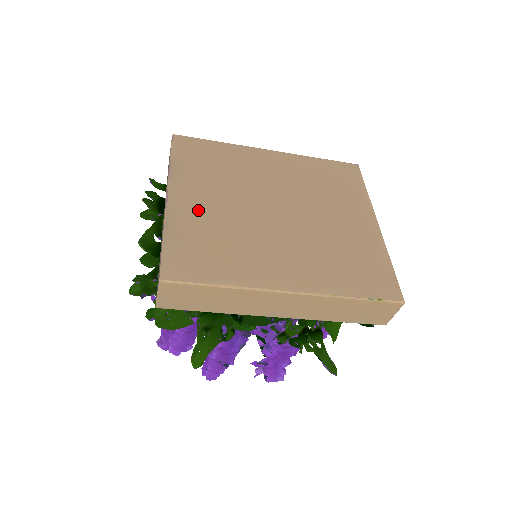
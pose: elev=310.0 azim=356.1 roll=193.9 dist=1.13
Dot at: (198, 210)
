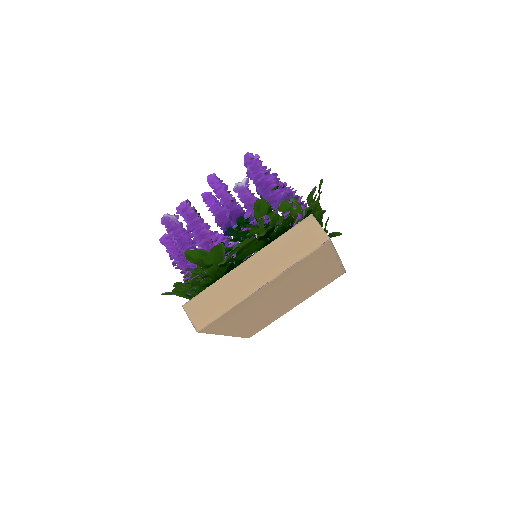
Dot at: (260, 297)
